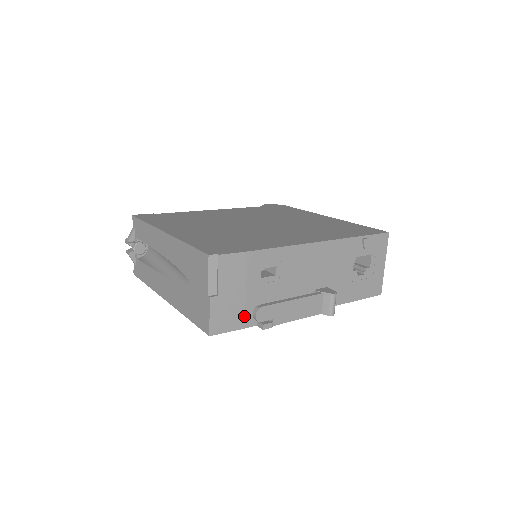
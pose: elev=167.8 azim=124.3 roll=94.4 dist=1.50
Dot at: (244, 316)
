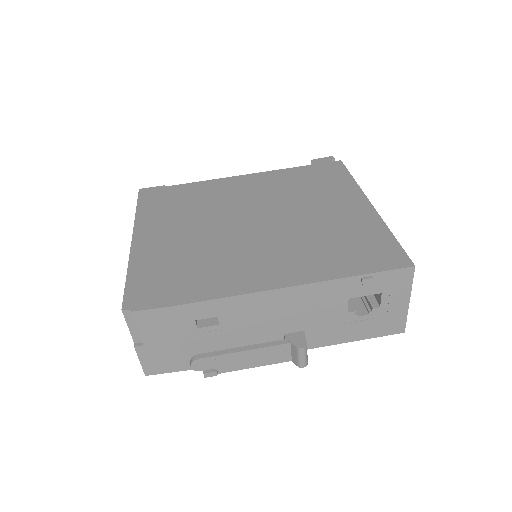
Dot at: (184, 360)
